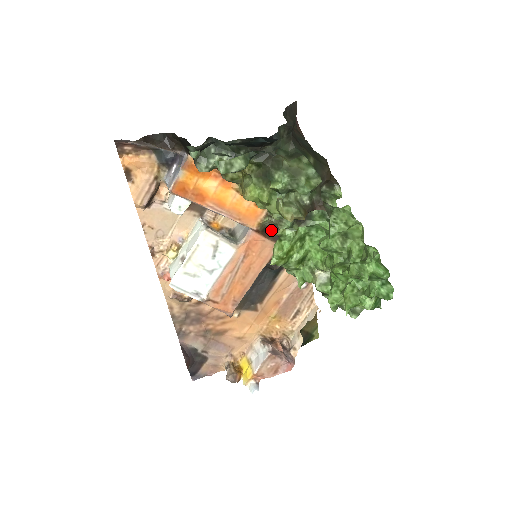
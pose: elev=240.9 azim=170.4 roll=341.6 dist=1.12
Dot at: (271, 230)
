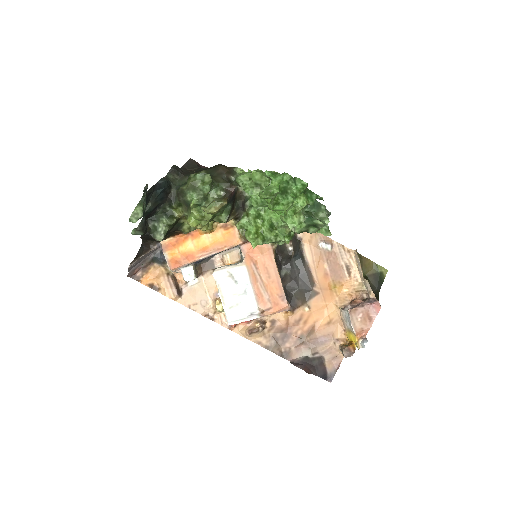
Dot at: occluded
